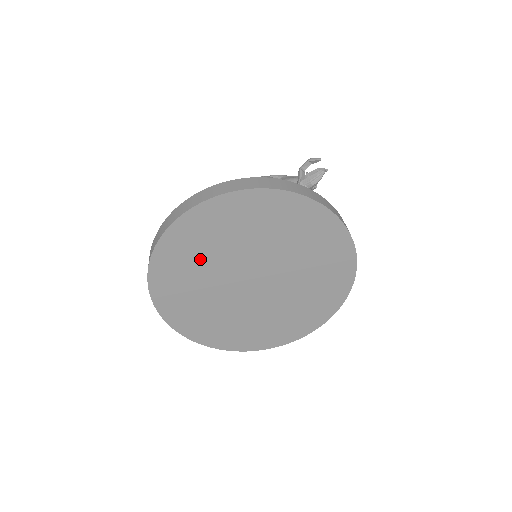
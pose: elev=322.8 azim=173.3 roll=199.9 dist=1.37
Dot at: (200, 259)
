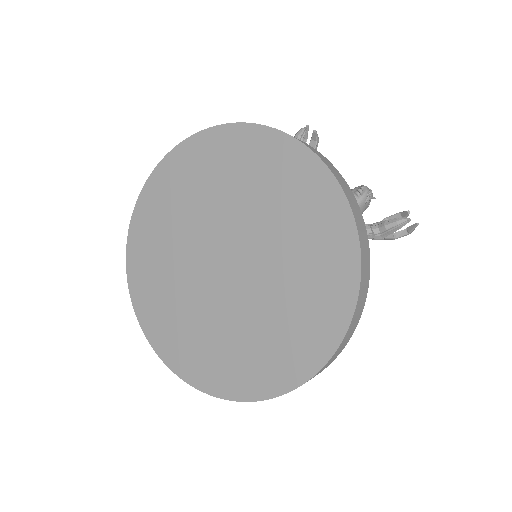
Dot at: (164, 250)
